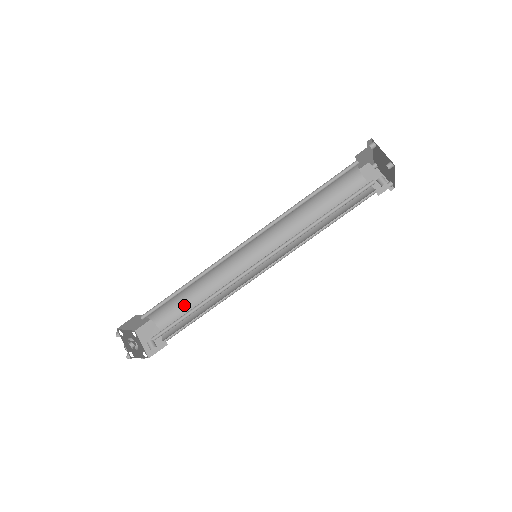
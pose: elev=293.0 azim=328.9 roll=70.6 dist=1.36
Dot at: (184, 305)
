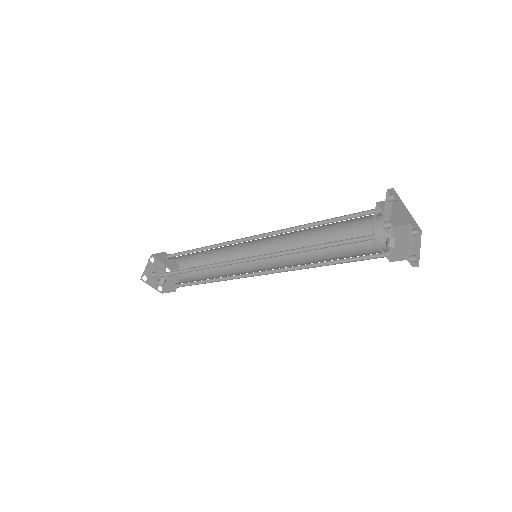
Dot at: occluded
